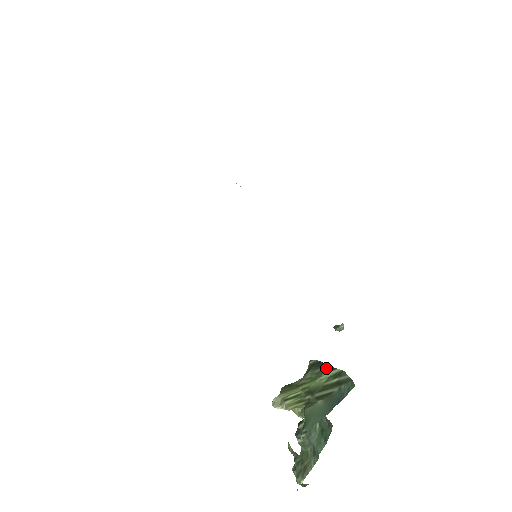
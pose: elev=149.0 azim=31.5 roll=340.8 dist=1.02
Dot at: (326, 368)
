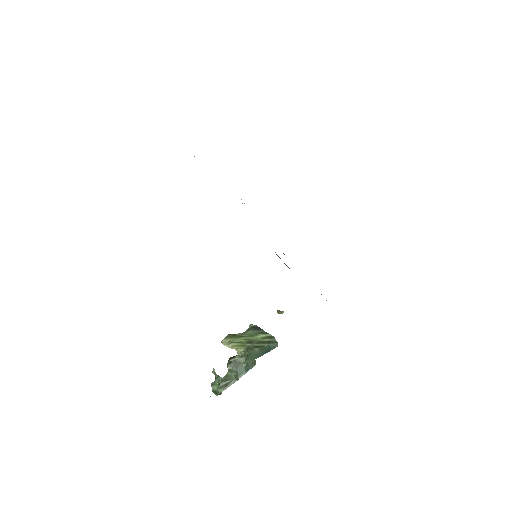
Dot at: (262, 332)
